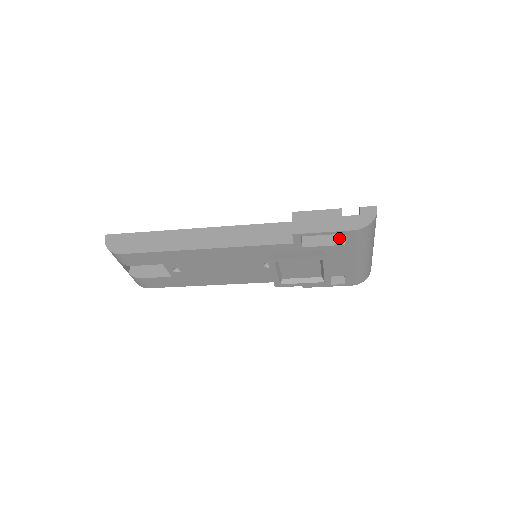
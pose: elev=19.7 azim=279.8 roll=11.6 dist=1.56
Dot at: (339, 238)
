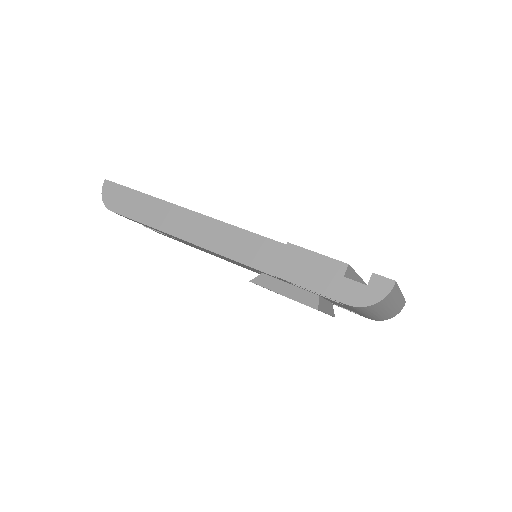
Dot at: occluded
